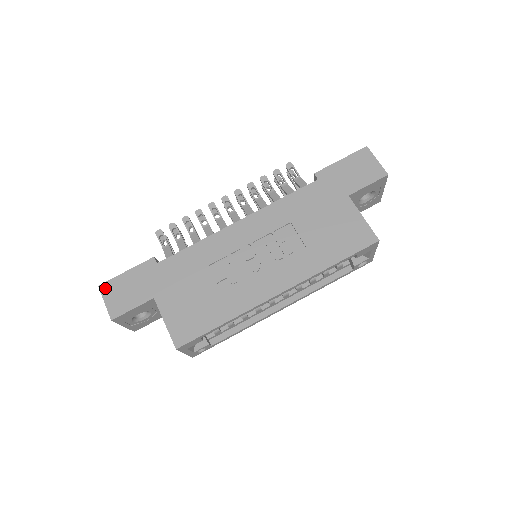
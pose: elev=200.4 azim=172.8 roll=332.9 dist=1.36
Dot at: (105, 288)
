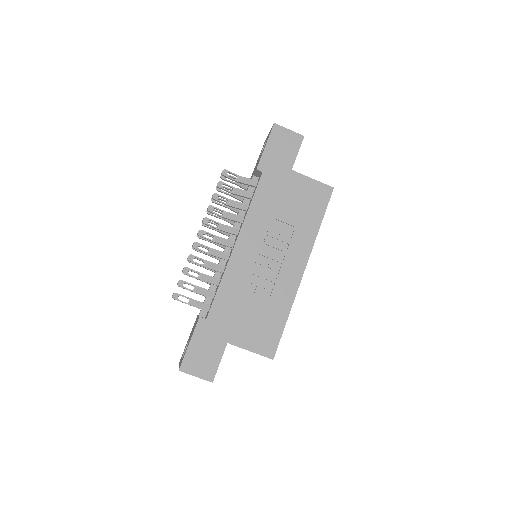
Dot at: (186, 367)
